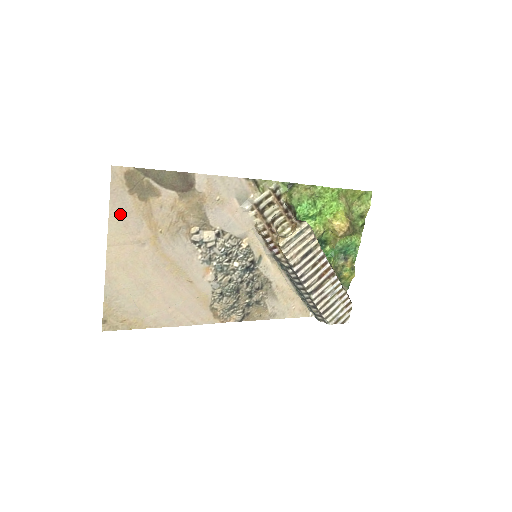
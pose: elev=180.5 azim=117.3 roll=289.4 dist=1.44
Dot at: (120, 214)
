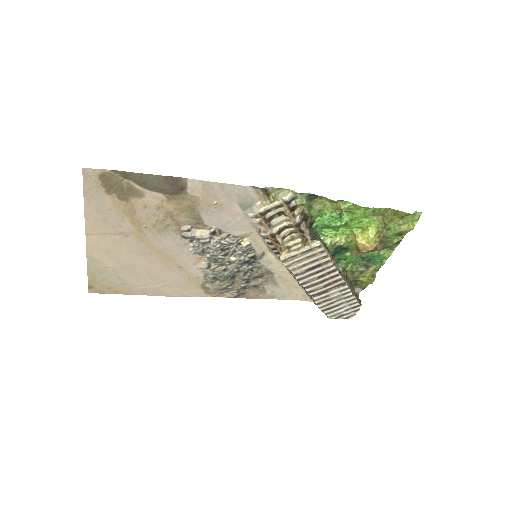
Dot at: (97, 210)
